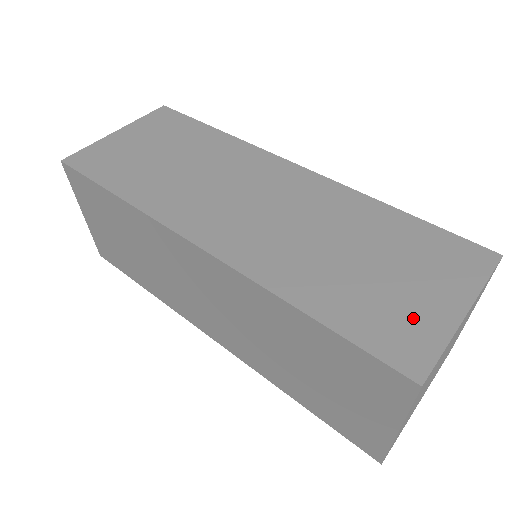
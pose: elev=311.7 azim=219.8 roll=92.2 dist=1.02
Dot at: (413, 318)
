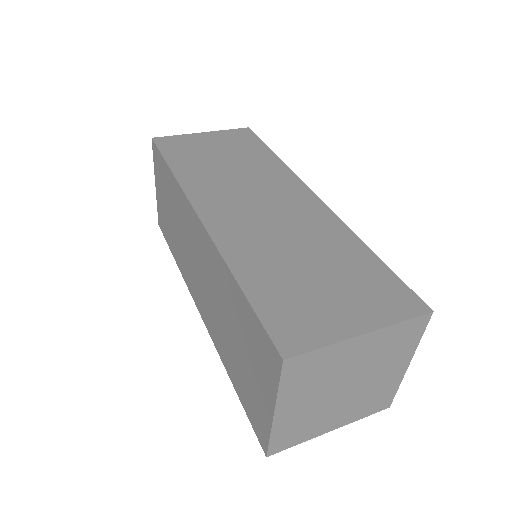
Dot at: (316, 318)
